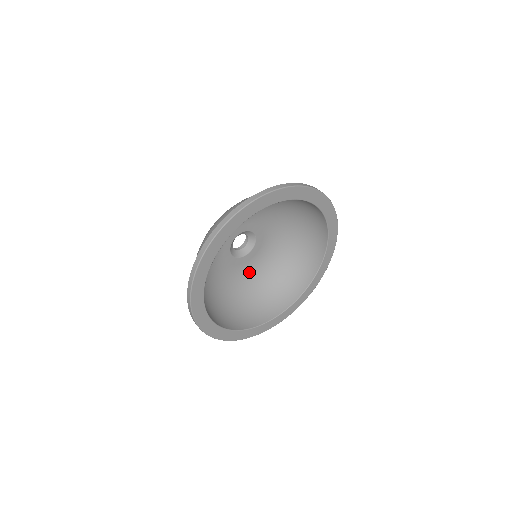
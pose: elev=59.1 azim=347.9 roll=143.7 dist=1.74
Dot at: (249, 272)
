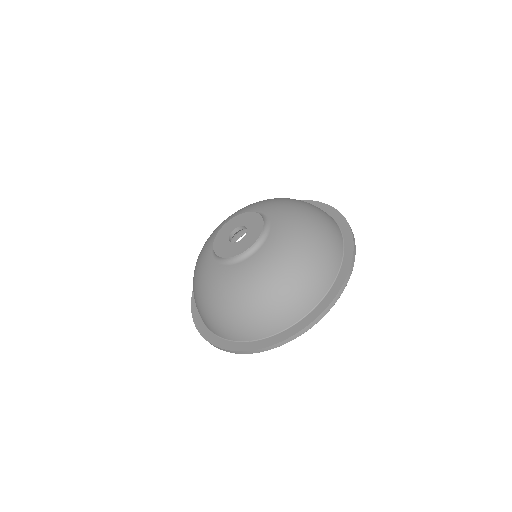
Dot at: occluded
